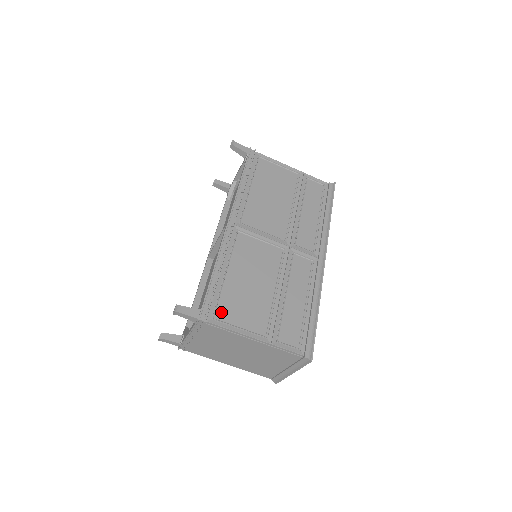
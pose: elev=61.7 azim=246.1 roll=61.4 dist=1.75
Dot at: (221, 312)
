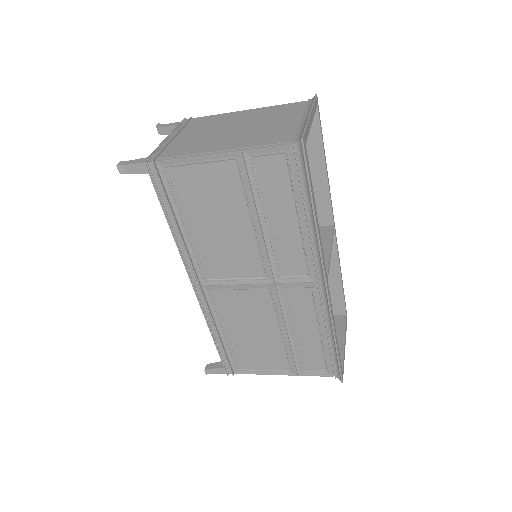
Dot at: (242, 363)
